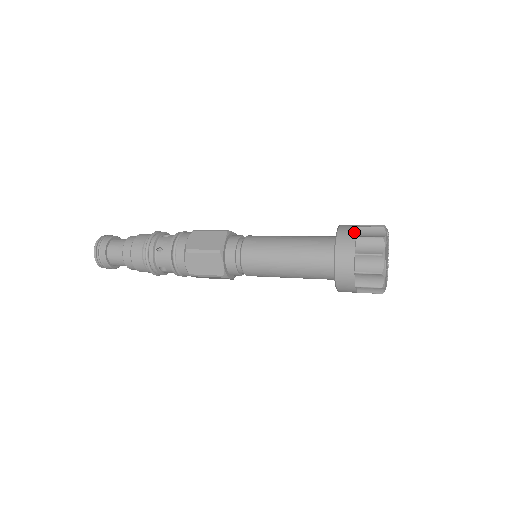
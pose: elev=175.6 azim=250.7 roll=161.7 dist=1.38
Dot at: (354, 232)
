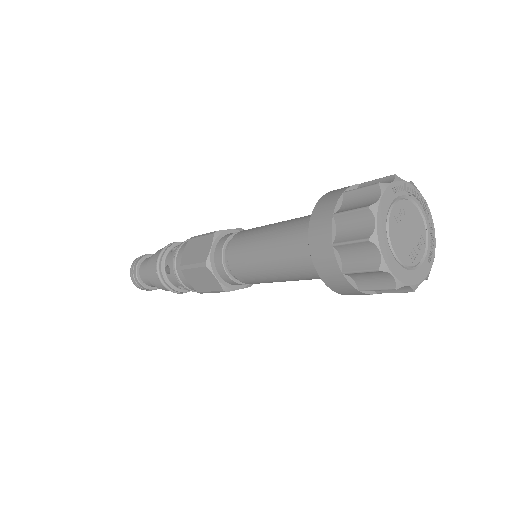
Dot at: (332, 206)
